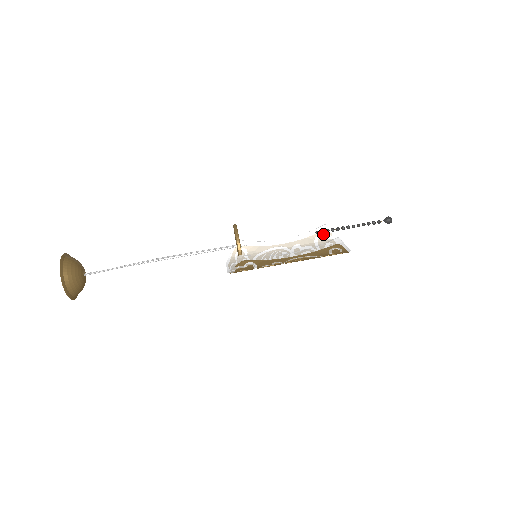
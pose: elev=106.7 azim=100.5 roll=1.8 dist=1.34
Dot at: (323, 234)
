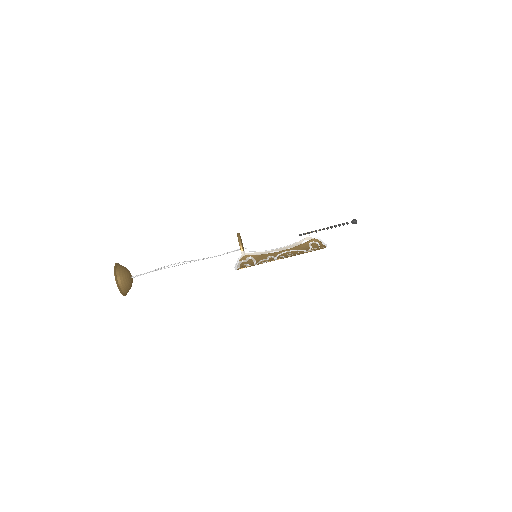
Dot at: occluded
